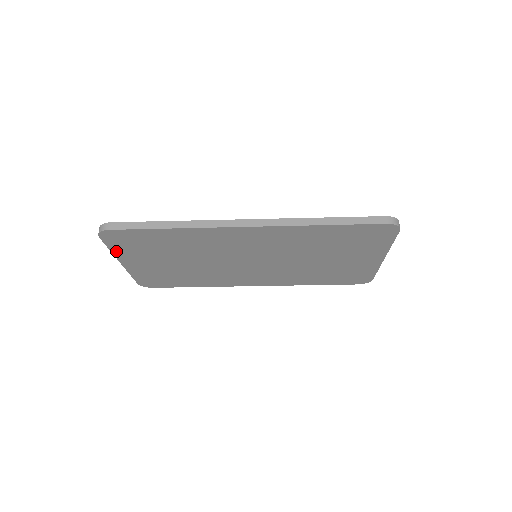
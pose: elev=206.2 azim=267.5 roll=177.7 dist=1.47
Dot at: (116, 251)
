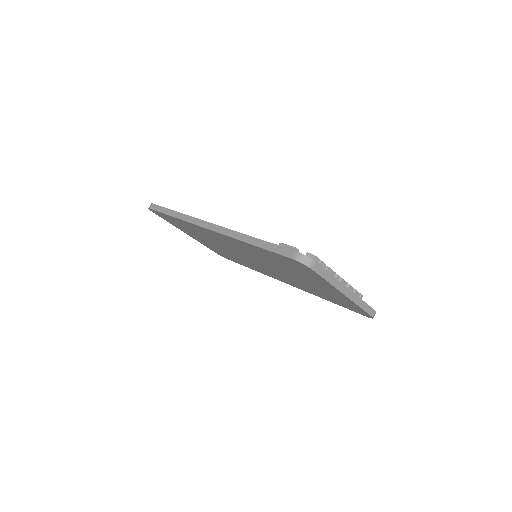
Dot at: (173, 224)
